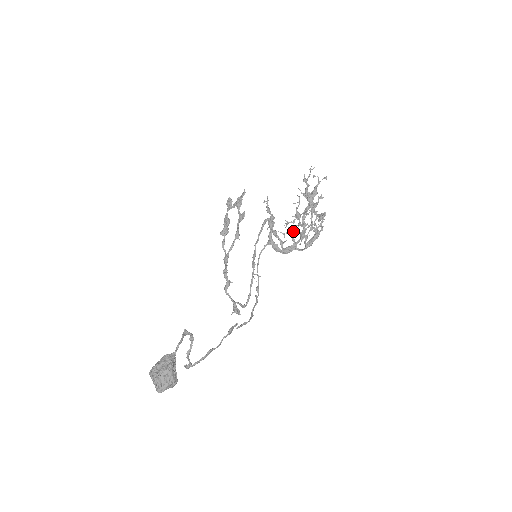
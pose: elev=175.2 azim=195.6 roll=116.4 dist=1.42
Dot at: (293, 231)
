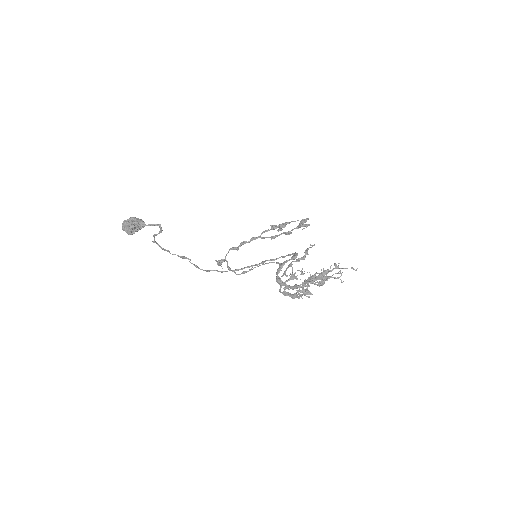
Dot at: (293, 277)
